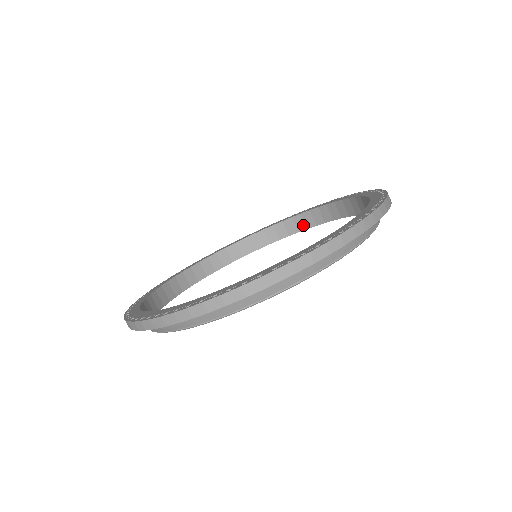
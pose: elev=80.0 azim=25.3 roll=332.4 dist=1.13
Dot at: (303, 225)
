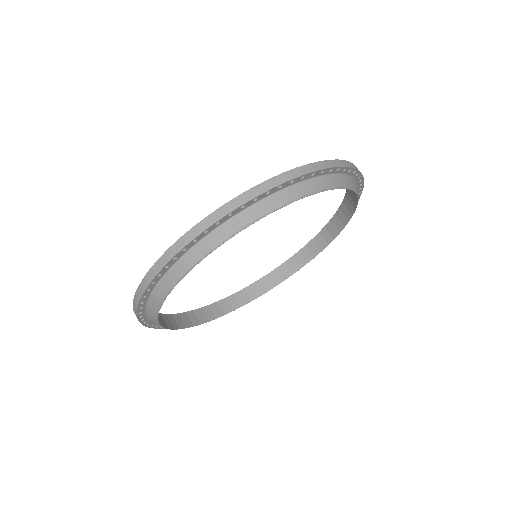
Dot at: (229, 308)
